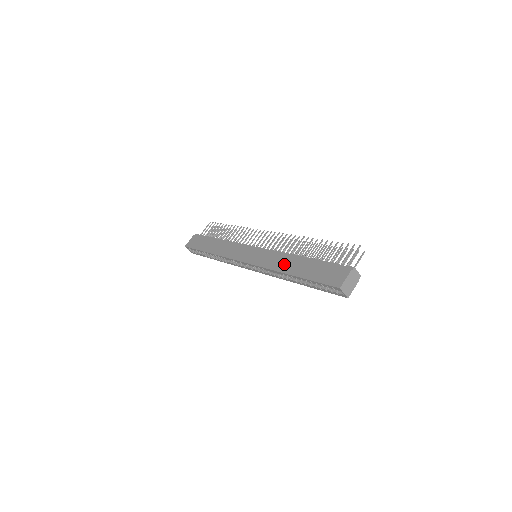
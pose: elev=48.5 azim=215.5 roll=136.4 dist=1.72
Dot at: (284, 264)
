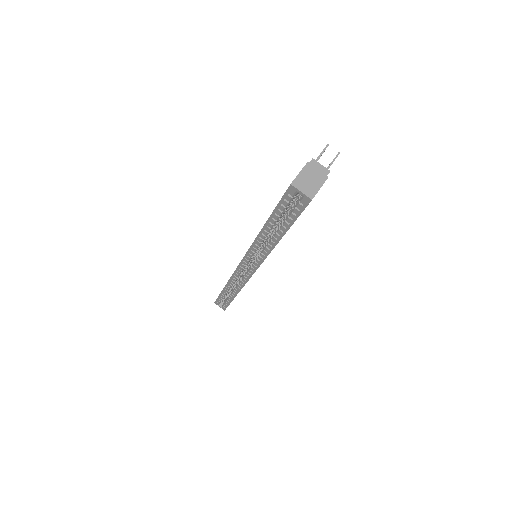
Dot at: occluded
